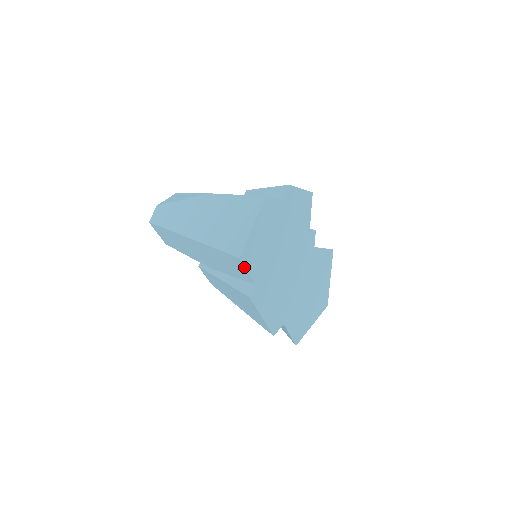
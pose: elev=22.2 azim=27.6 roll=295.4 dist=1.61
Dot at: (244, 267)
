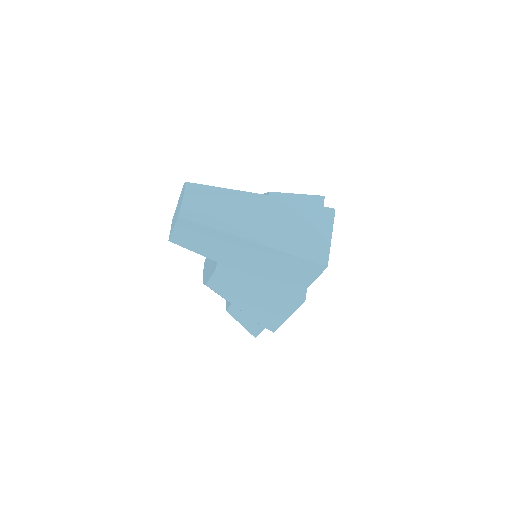
Dot at: (319, 274)
